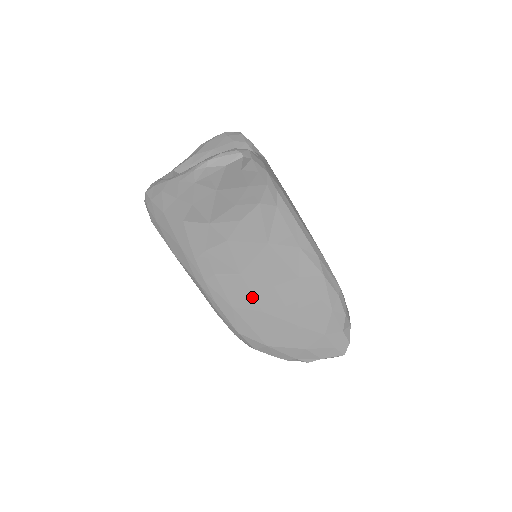
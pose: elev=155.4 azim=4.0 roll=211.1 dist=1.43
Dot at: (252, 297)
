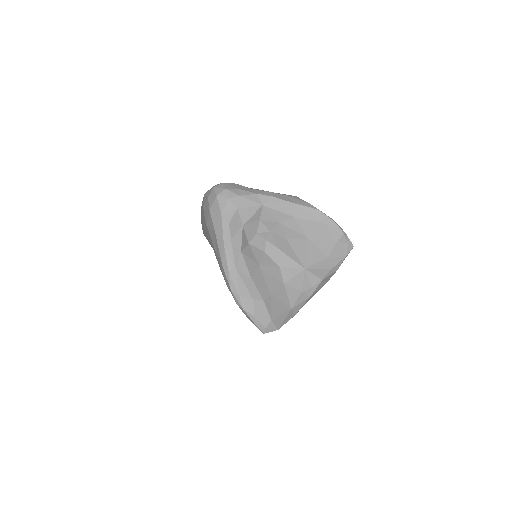
Dot at: occluded
